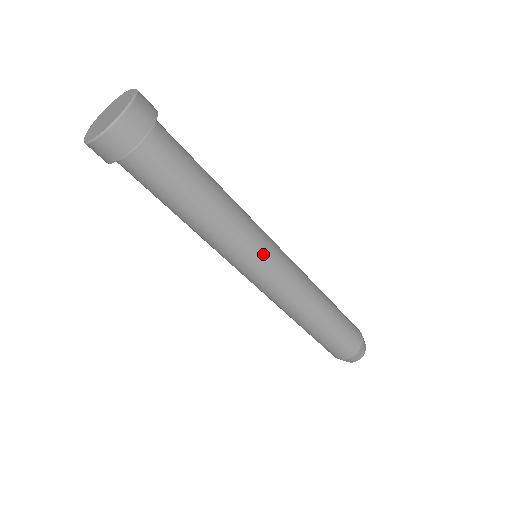
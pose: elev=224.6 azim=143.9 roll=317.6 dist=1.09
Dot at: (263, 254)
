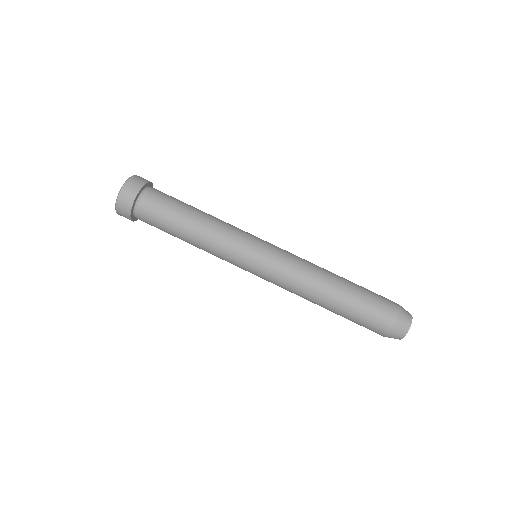
Dot at: (252, 243)
